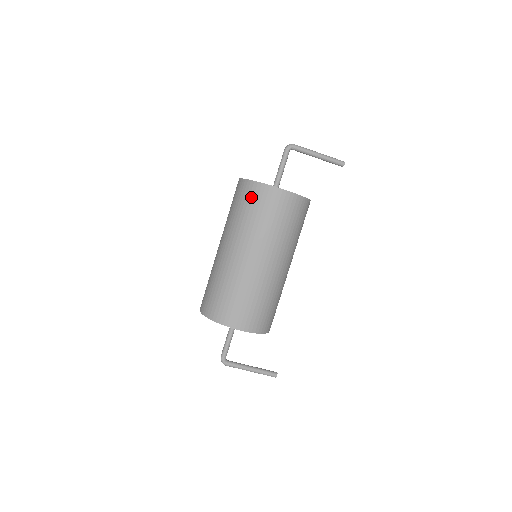
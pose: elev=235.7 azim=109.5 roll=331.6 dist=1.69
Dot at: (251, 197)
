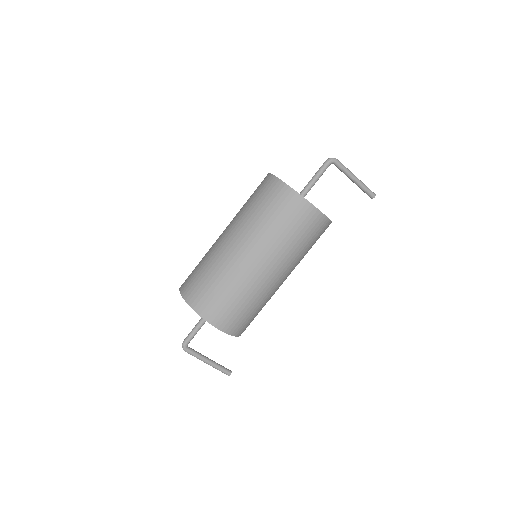
Dot at: (280, 201)
